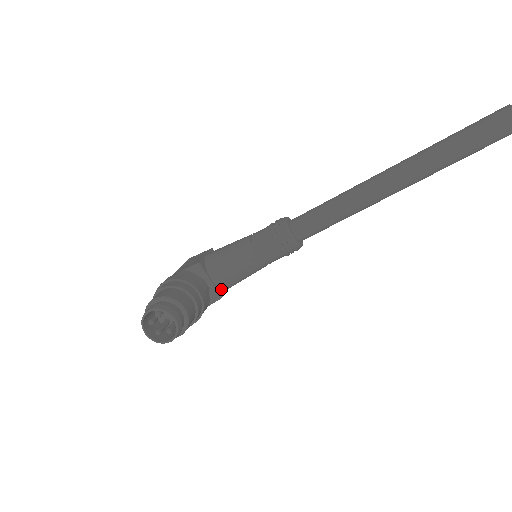
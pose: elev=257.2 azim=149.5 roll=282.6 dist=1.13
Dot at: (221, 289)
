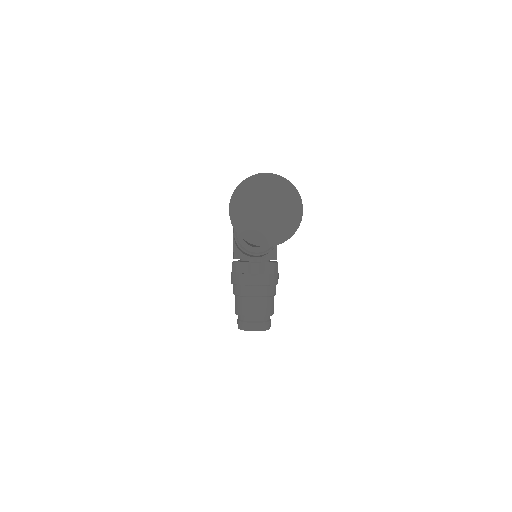
Dot at: (270, 251)
